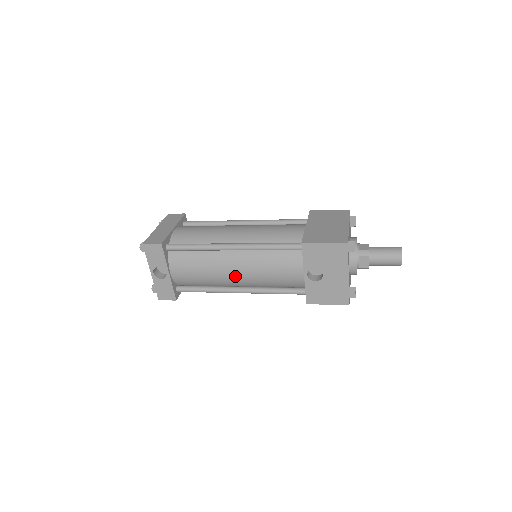
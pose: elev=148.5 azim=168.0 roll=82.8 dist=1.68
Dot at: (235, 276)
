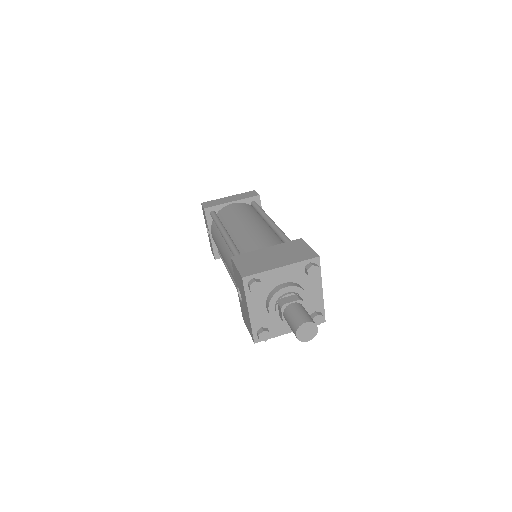
Dot at: occluded
